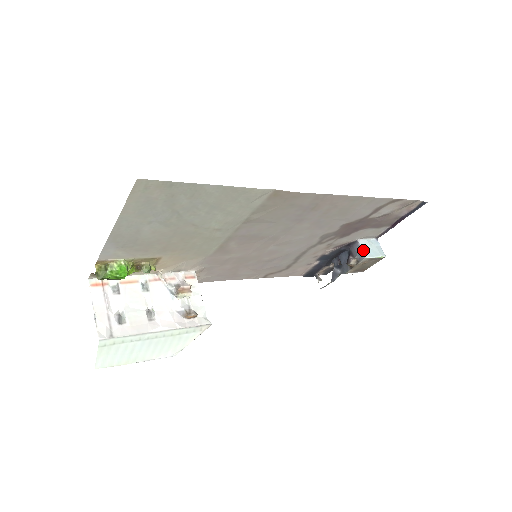
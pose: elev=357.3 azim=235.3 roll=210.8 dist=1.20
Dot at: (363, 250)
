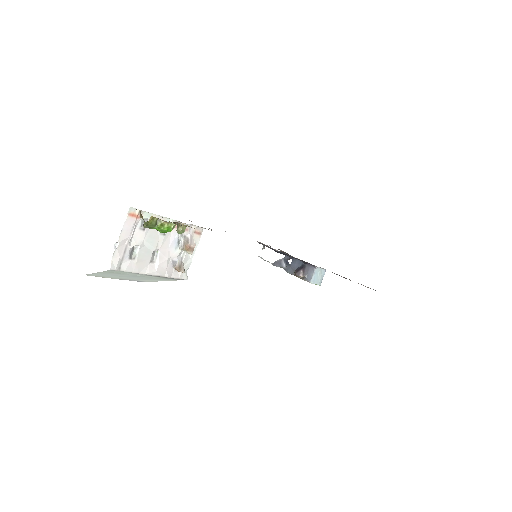
Dot at: (313, 276)
